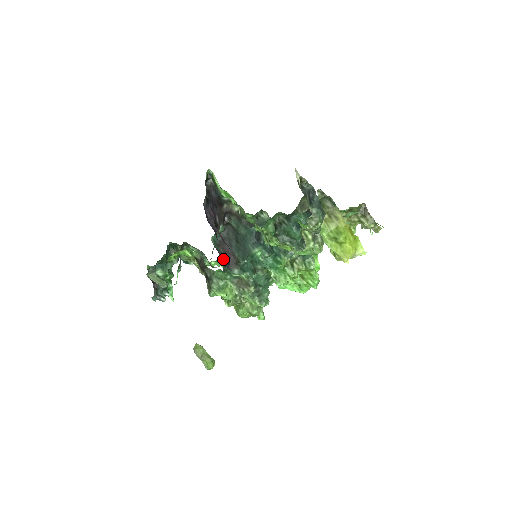
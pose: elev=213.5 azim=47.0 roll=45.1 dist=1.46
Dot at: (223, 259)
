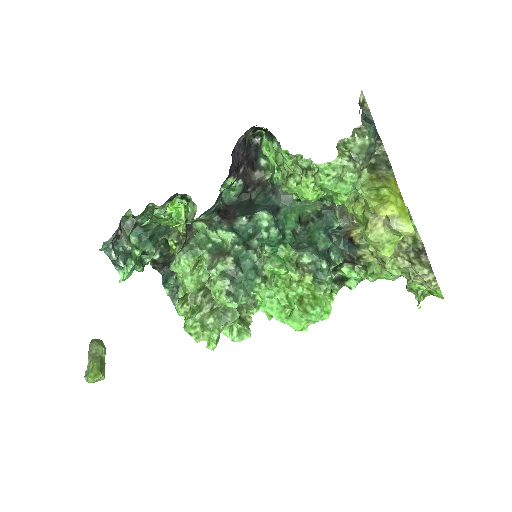
Dot at: (220, 206)
